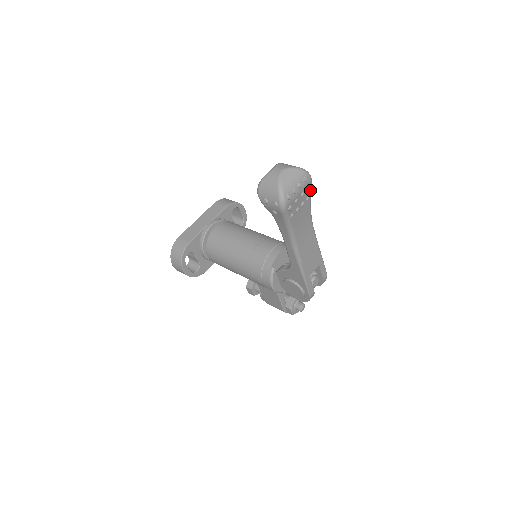
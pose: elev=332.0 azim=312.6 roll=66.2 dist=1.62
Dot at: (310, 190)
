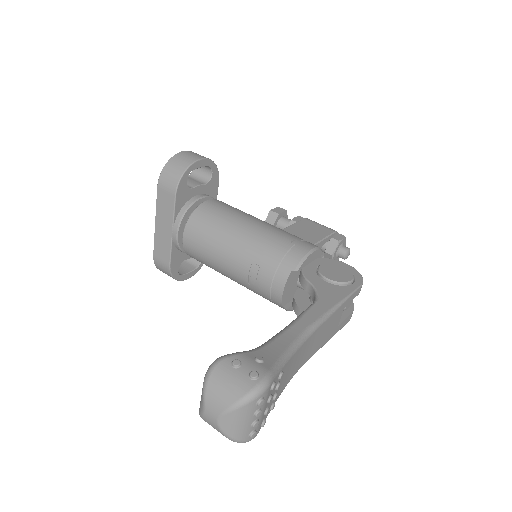
Dot at: (276, 375)
